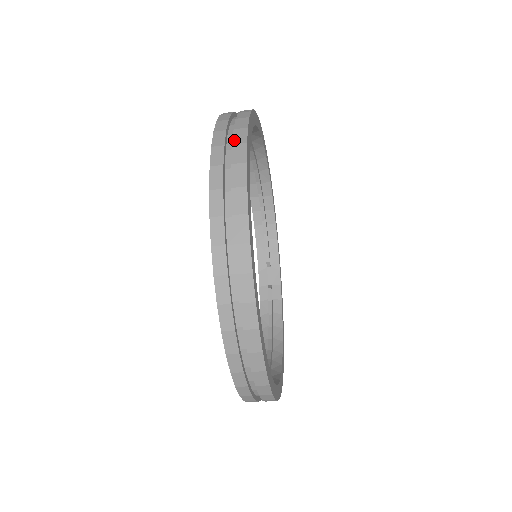
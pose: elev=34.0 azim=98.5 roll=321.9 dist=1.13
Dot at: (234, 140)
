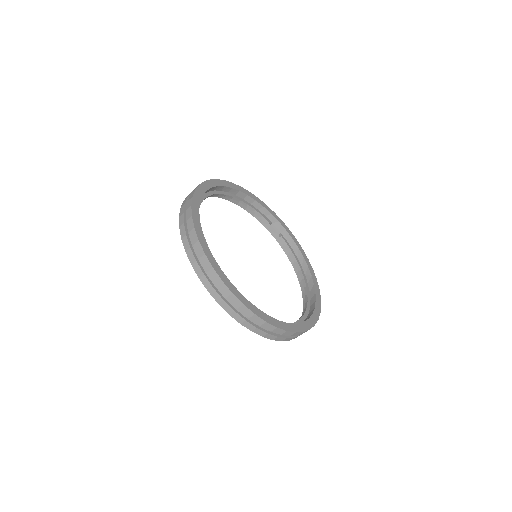
Dot at: (198, 255)
